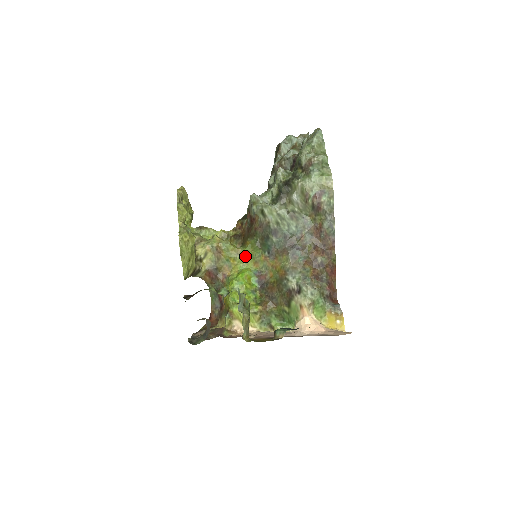
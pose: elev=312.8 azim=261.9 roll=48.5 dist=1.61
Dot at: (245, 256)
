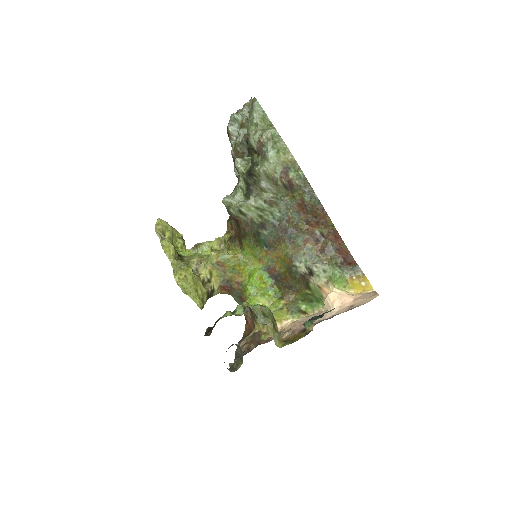
Dot at: (247, 258)
